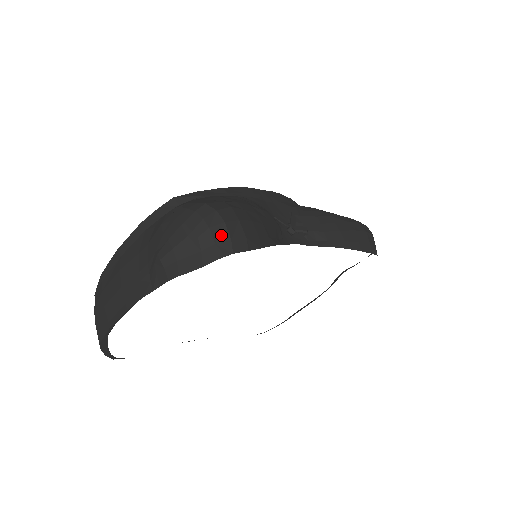
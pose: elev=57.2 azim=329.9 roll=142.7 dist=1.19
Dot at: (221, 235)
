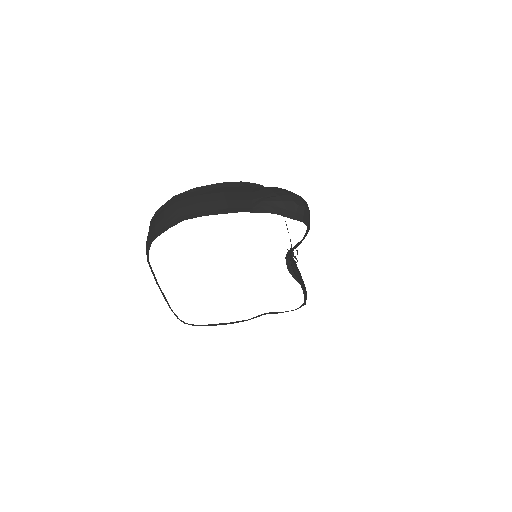
Dot at: (307, 214)
